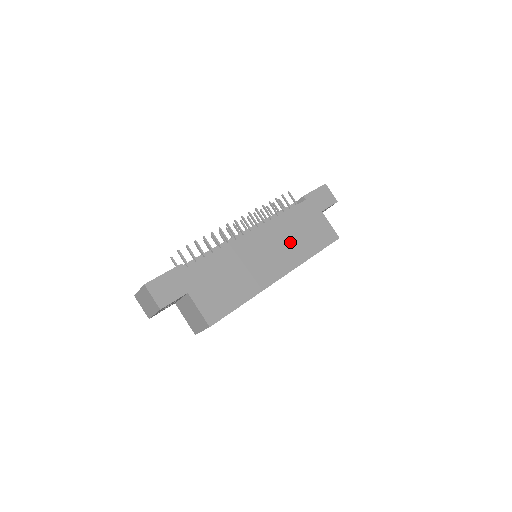
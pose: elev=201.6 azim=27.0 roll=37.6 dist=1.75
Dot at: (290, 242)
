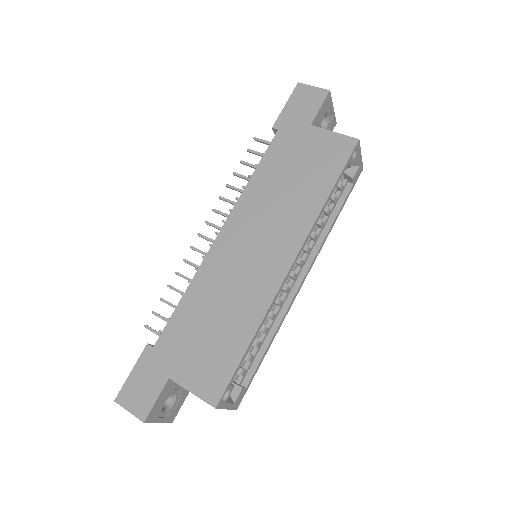
Dot at: (281, 207)
